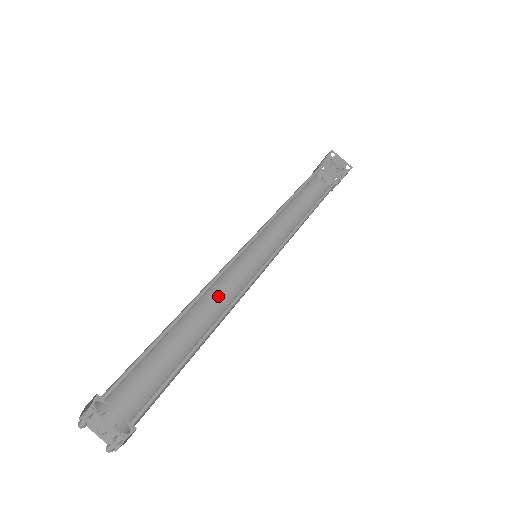
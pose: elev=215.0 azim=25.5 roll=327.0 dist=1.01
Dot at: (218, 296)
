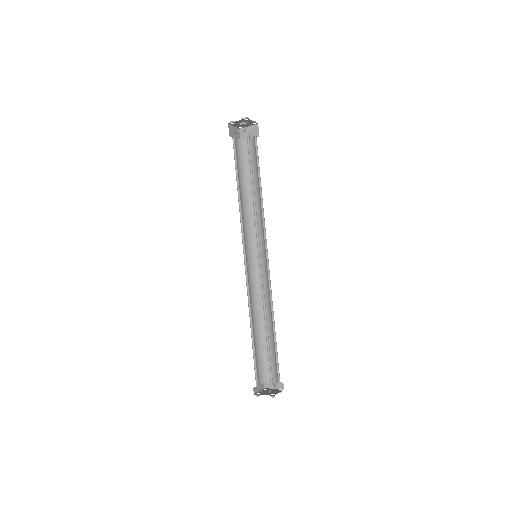
Dot at: occluded
